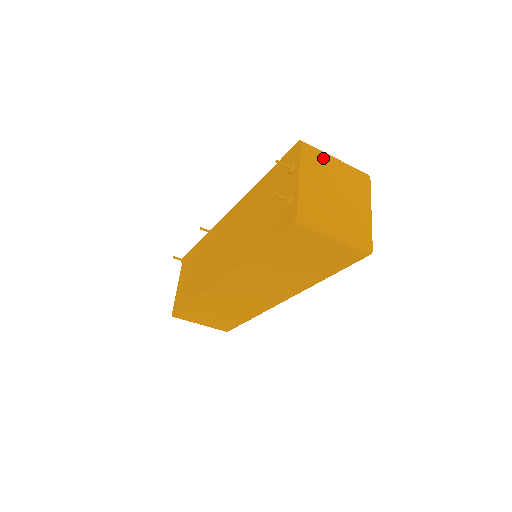
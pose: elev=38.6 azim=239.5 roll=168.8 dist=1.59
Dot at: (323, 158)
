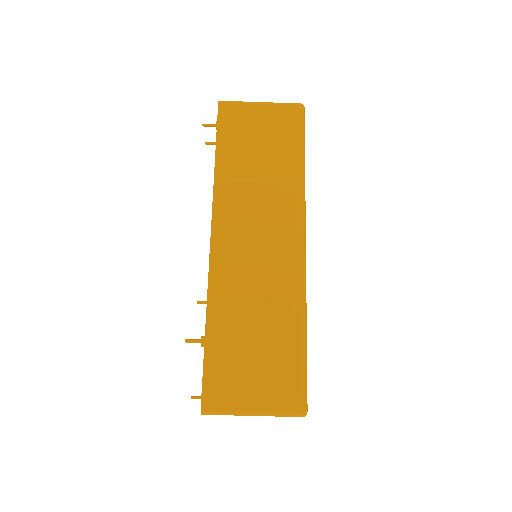
Dot at: occluded
